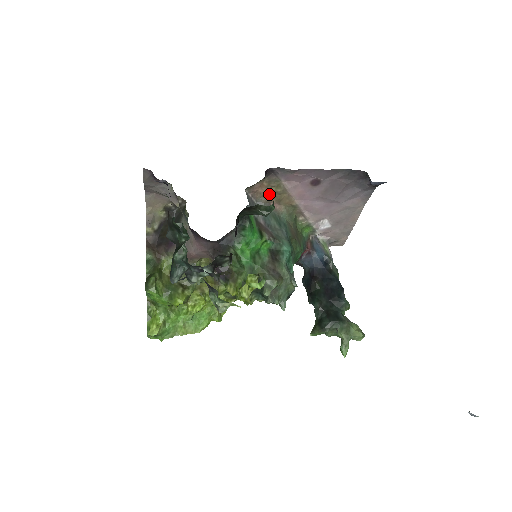
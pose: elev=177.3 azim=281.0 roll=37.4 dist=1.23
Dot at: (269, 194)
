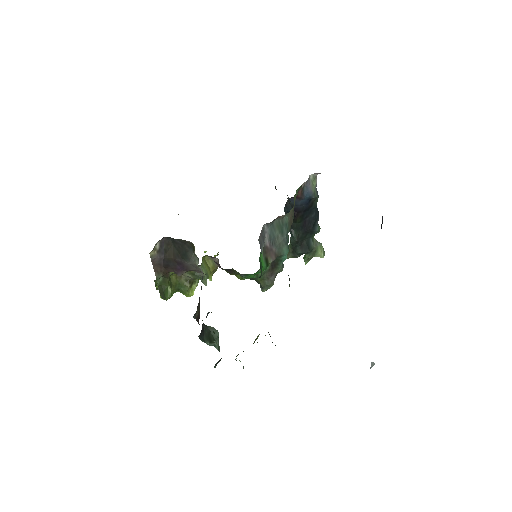
Dot at: occluded
